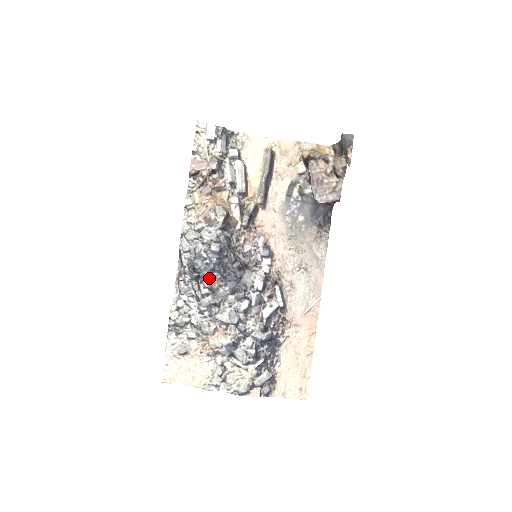
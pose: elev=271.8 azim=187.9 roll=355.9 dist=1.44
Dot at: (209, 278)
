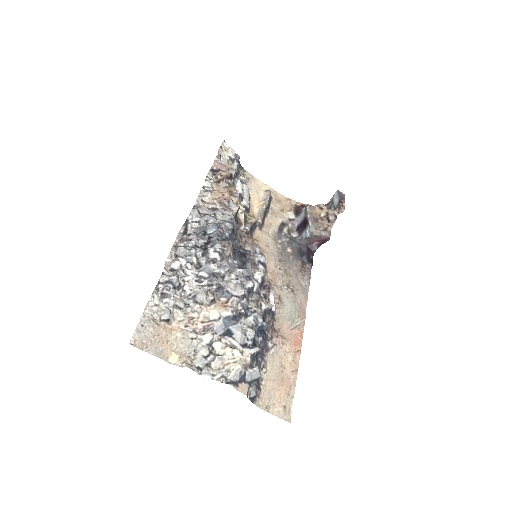
Dot at: (223, 243)
